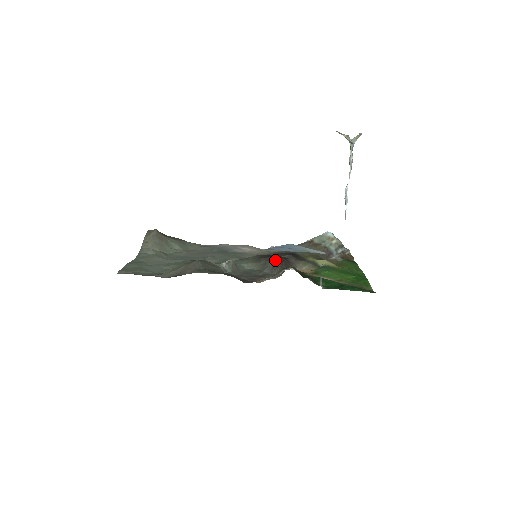
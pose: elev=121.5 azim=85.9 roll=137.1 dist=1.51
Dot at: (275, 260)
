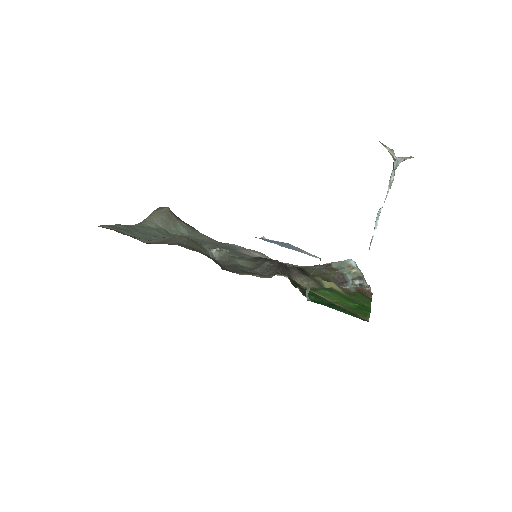
Dot at: (272, 262)
